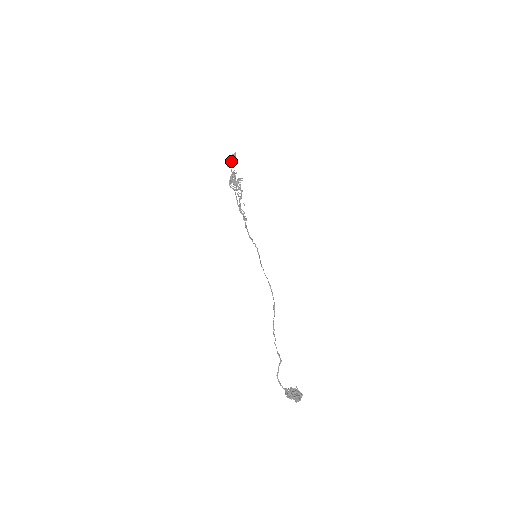
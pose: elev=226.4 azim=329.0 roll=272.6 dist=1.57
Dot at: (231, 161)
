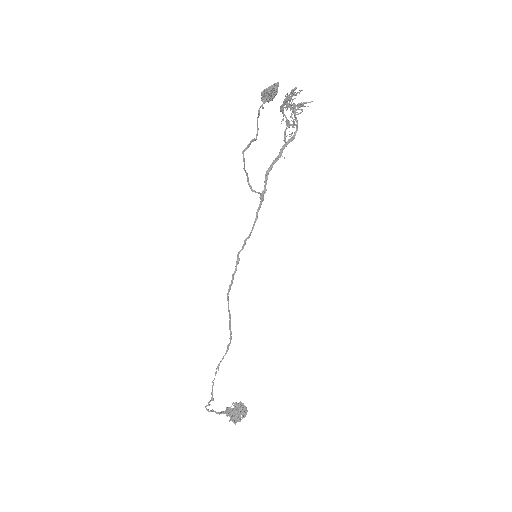
Dot at: (262, 101)
